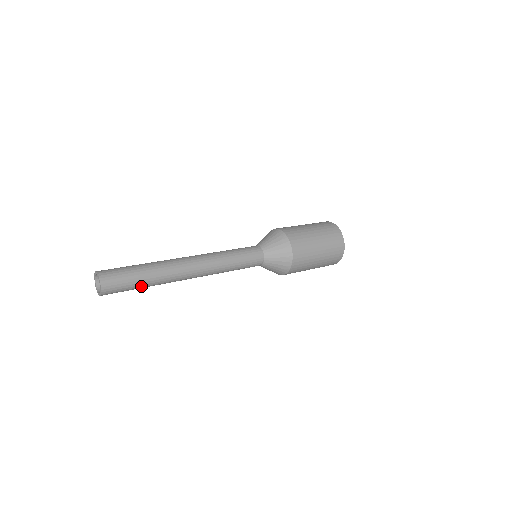
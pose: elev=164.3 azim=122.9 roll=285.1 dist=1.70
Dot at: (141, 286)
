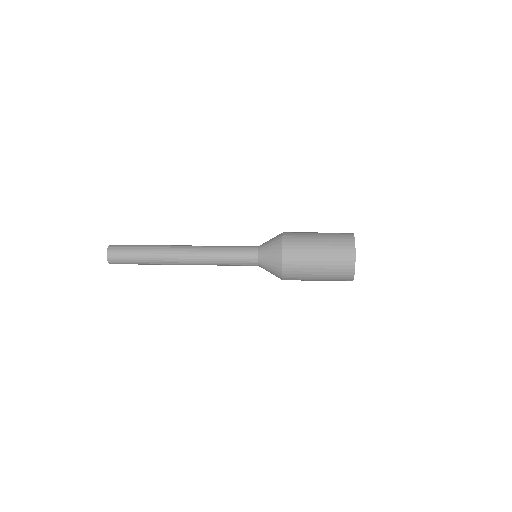
Dot at: (139, 261)
